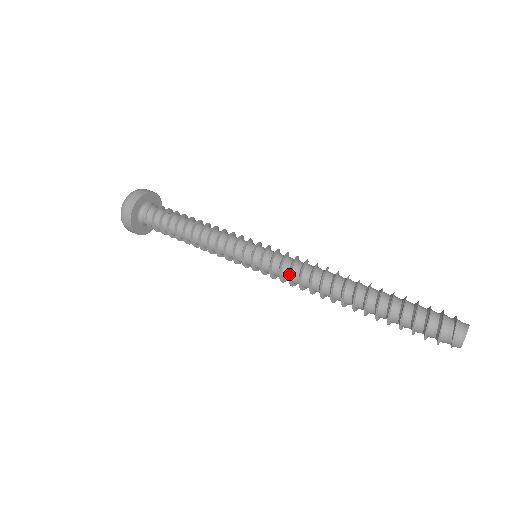
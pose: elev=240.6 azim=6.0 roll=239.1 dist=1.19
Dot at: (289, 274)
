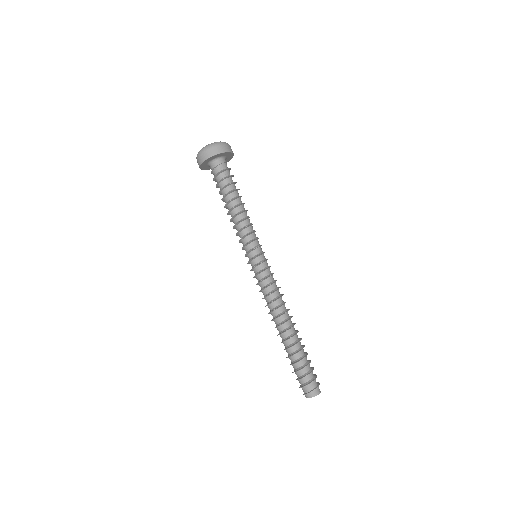
Dot at: (268, 285)
